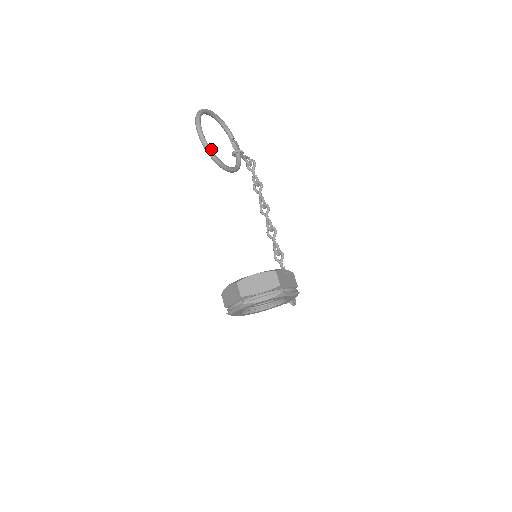
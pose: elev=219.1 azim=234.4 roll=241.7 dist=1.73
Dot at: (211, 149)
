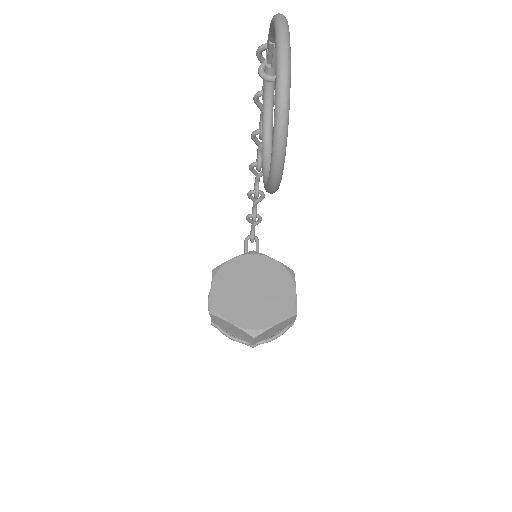
Dot at: occluded
